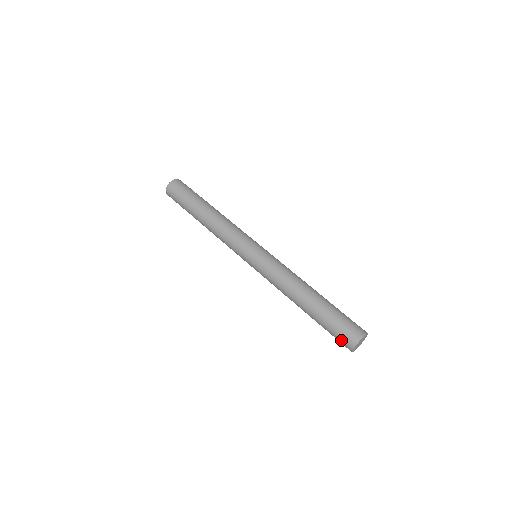
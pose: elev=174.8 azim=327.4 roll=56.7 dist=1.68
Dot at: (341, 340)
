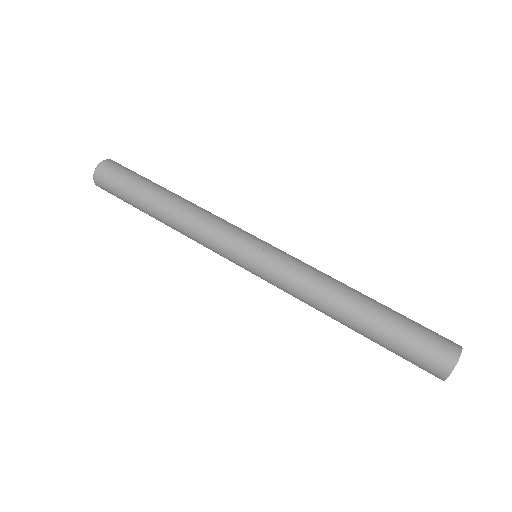
Dot at: (435, 347)
